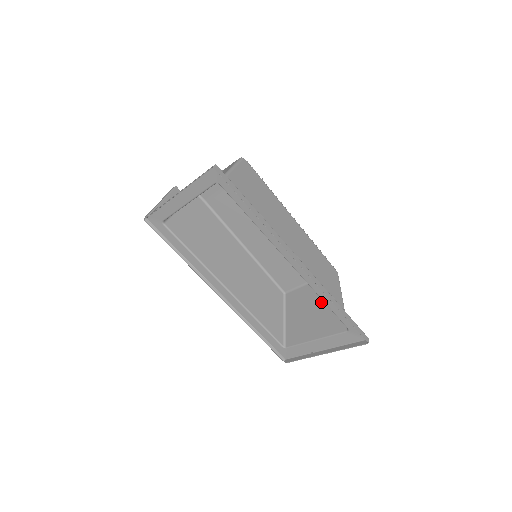
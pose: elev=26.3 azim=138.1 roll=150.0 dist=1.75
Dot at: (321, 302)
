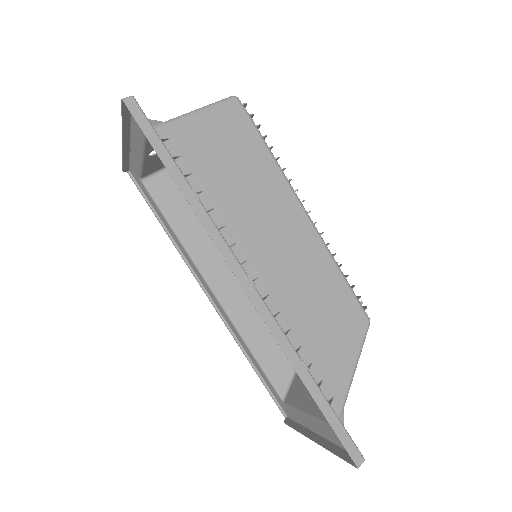
Dot at: occluded
